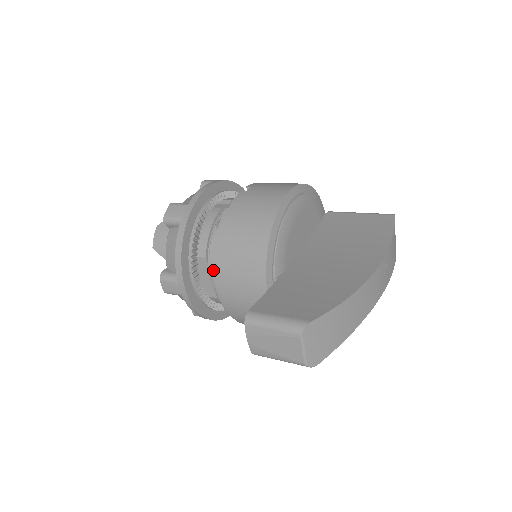
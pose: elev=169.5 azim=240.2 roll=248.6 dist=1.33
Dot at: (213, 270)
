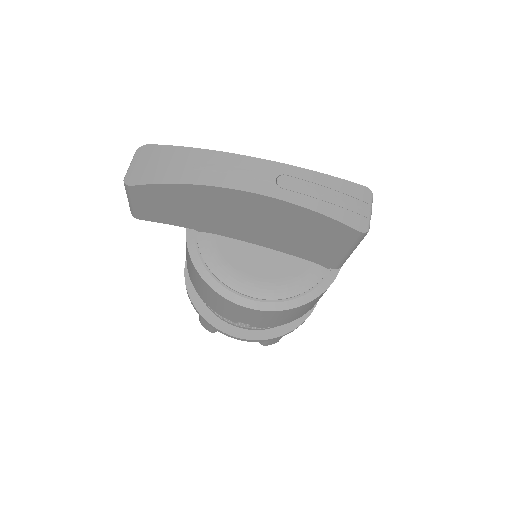
Dot at: occluded
